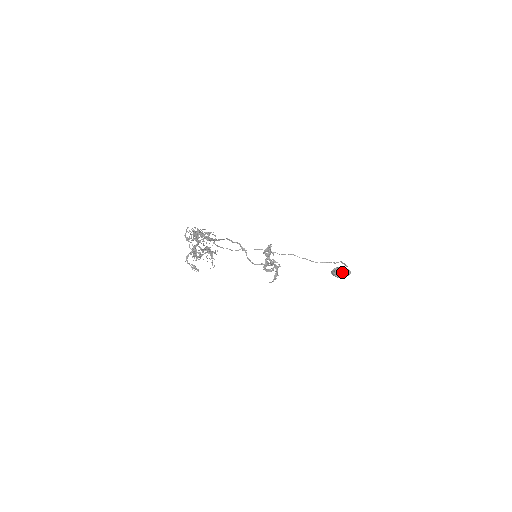
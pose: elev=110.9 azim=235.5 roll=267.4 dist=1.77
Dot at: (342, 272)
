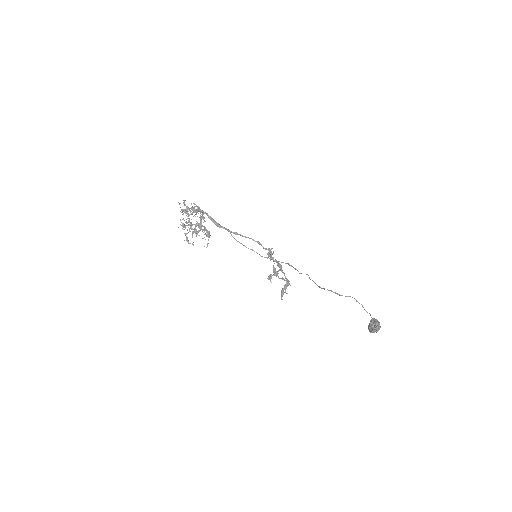
Dot at: (370, 323)
